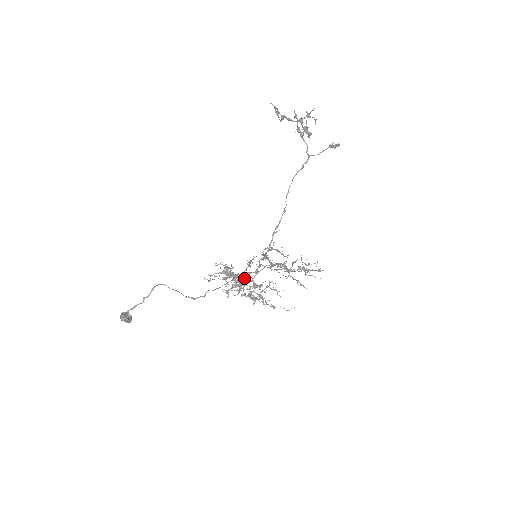
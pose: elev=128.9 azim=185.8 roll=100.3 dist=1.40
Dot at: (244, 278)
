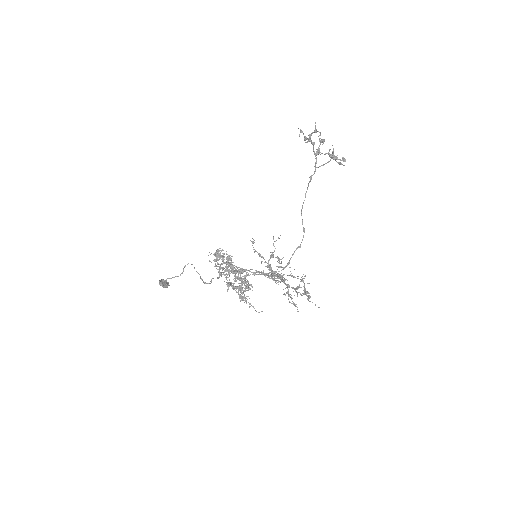
Dot at: (229, 263)
